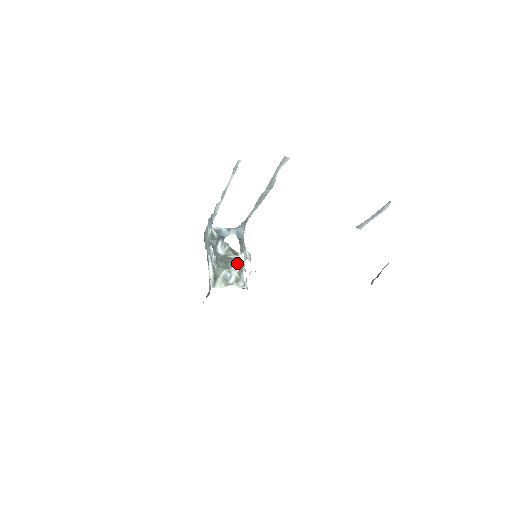
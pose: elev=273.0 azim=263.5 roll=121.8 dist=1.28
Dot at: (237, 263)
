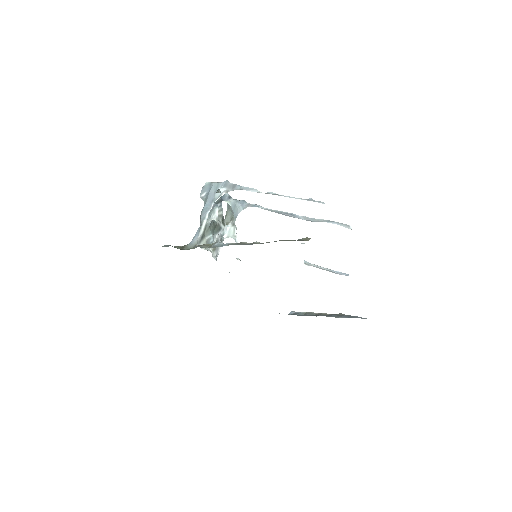
Dot at: (221, 233)
